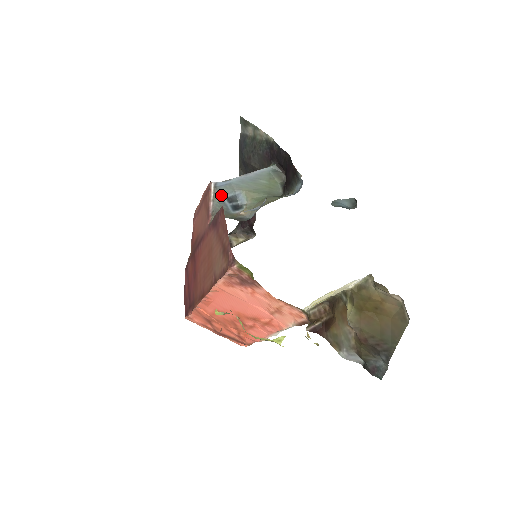
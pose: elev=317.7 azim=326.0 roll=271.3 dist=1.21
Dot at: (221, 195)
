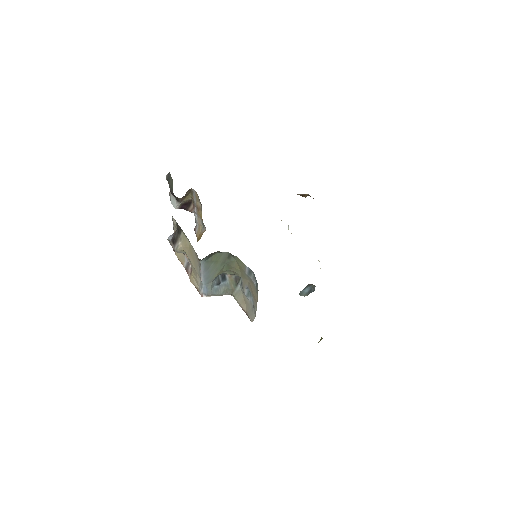
Dot at: (214, 290)
